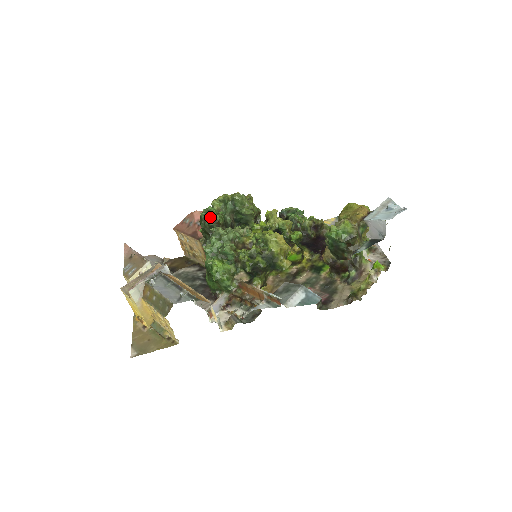
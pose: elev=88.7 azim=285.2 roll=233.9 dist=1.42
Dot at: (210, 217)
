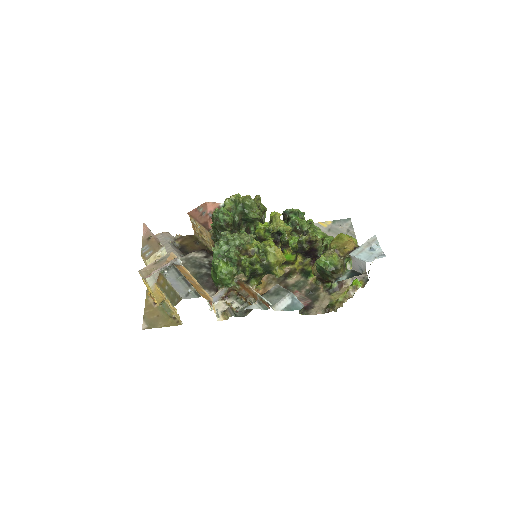
Dot at: (221, 218)
